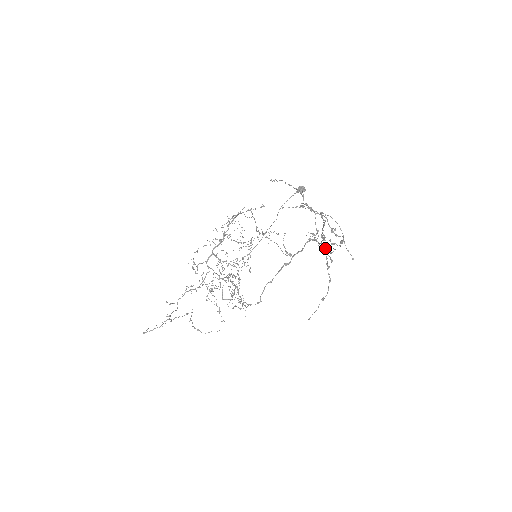
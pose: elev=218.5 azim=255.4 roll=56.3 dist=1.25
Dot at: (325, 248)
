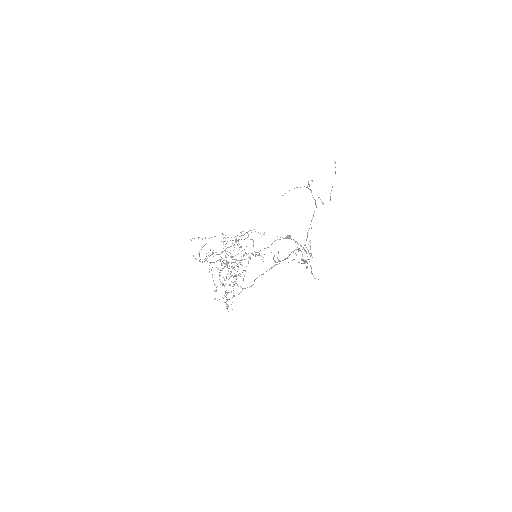
Dot at: (306, 251)
